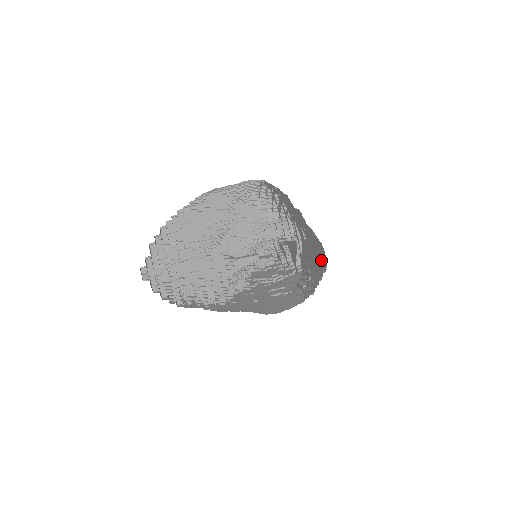
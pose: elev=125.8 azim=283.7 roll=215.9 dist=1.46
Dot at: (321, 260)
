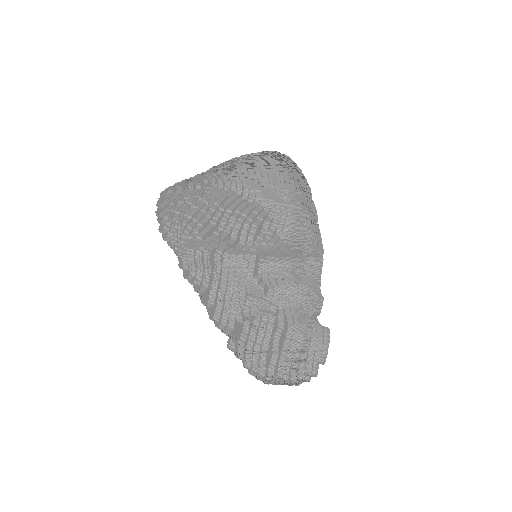
Dot at: occluded
